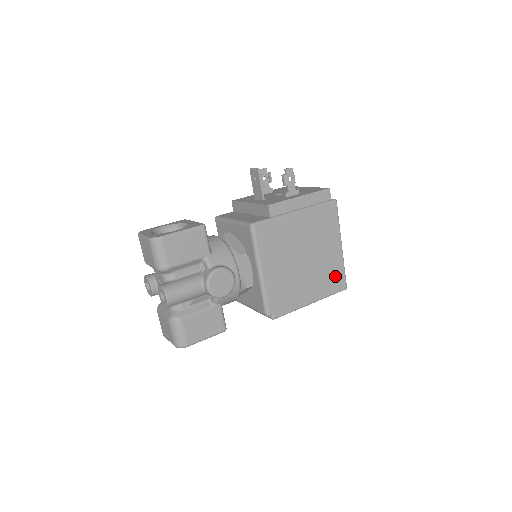
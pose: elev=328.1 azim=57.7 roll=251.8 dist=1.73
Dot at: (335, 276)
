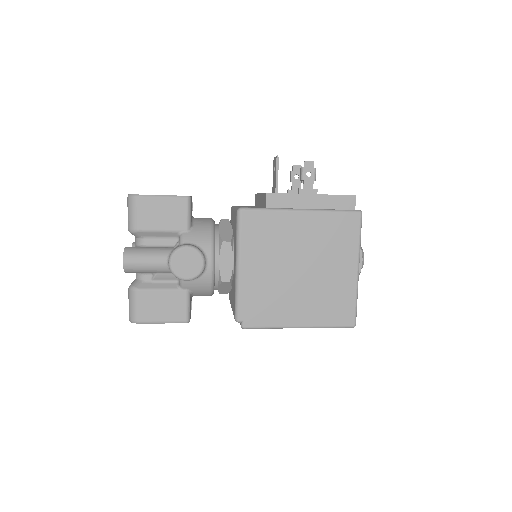
Dot at: (340, 305)
